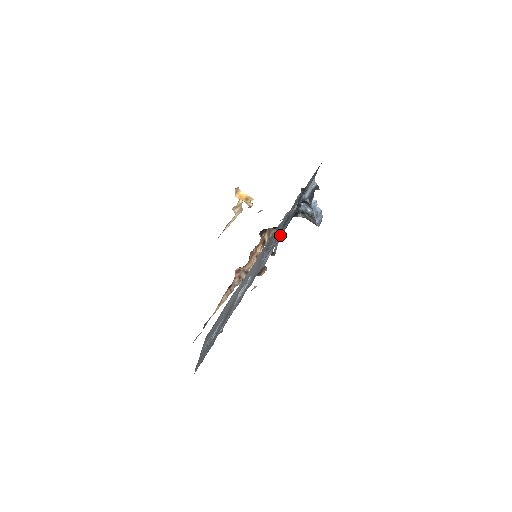
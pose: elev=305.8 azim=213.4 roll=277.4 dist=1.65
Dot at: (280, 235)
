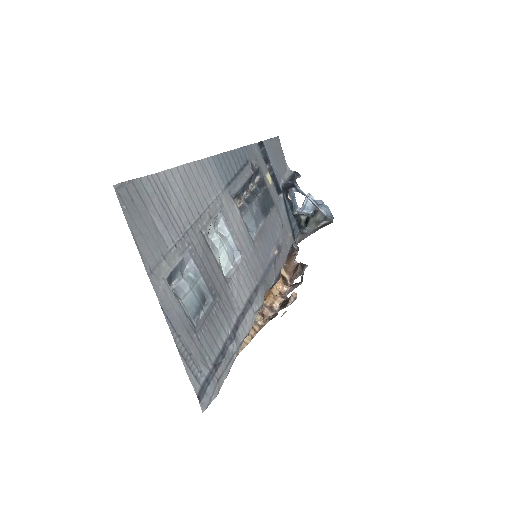
Dot at: (285, 240)
